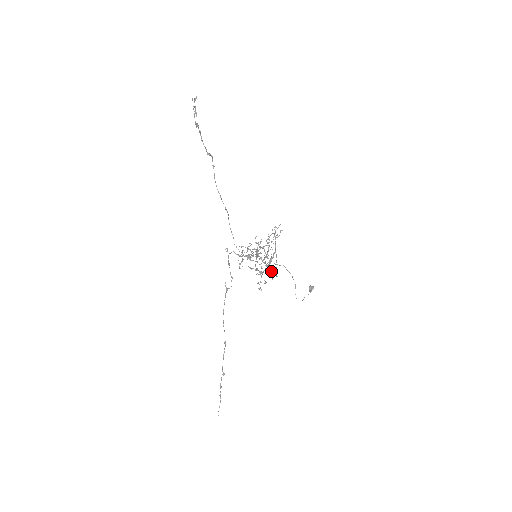
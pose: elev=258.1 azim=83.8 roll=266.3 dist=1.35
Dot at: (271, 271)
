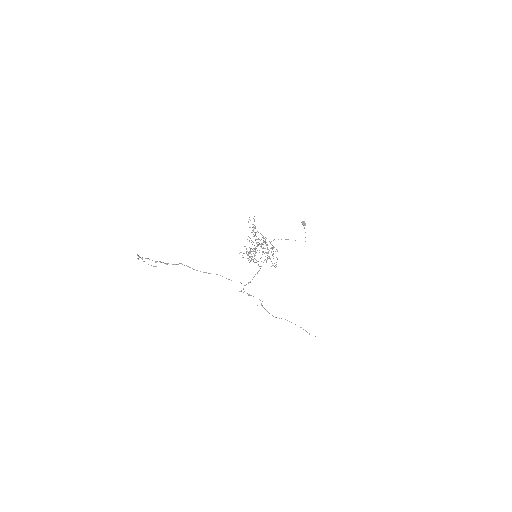
Dot at: (272, 247)
